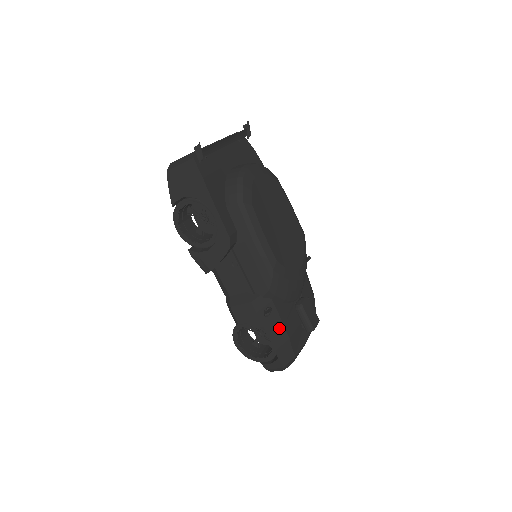
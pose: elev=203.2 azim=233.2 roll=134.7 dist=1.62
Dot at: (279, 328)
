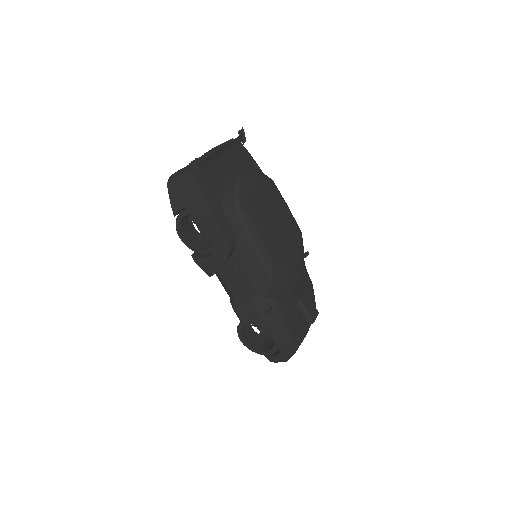
Dot at: (280, 324)
